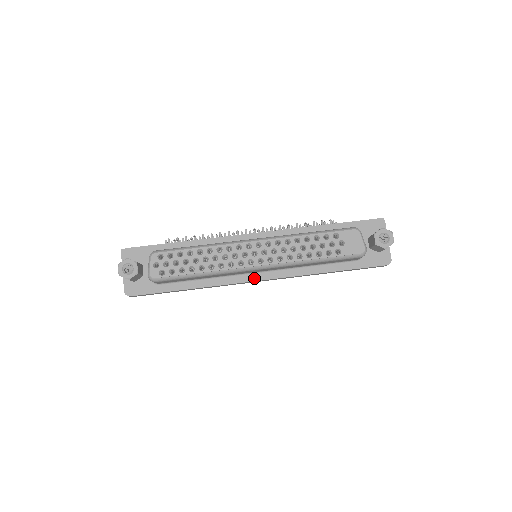
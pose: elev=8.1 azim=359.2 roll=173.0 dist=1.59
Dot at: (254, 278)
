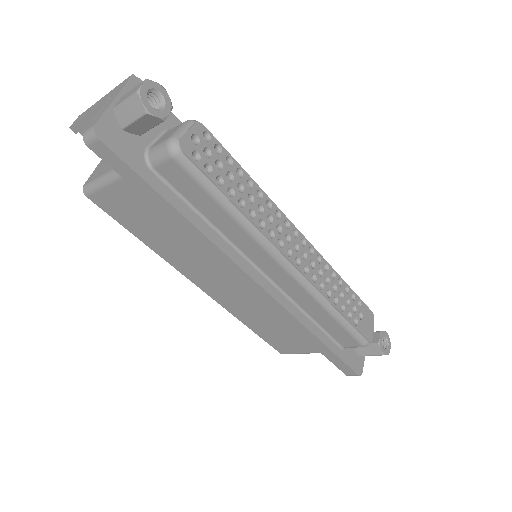
Dot at: (257, 277)
